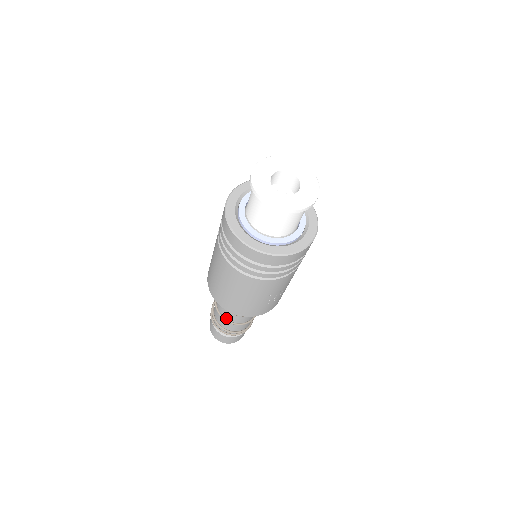
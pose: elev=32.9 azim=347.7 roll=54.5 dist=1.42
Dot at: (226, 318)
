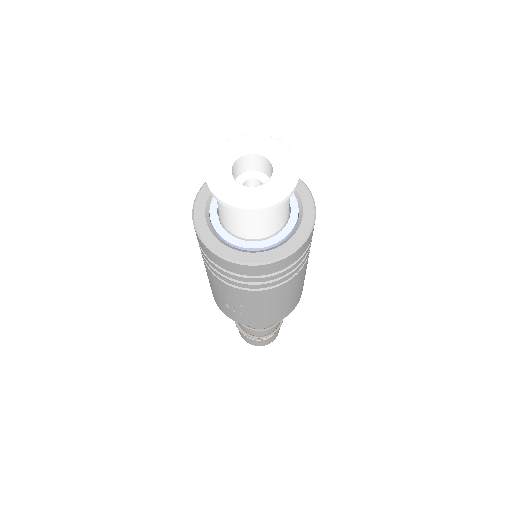
Dot at: occluded
